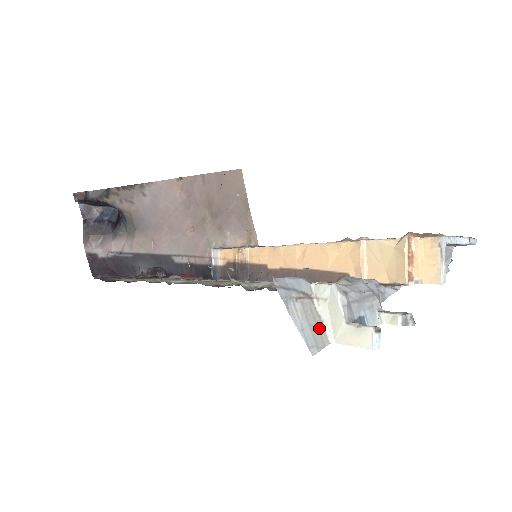
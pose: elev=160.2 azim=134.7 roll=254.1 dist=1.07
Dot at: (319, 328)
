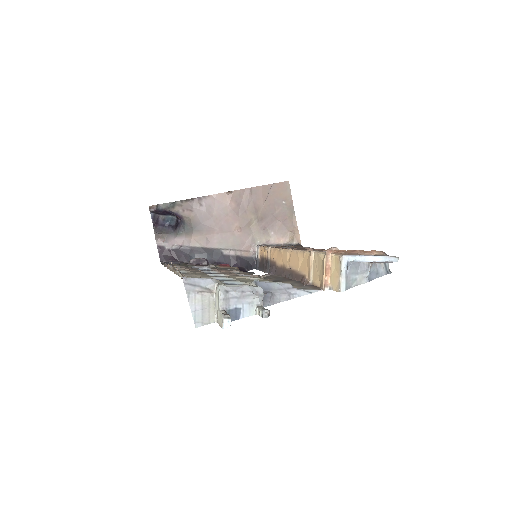
Dot at: (210, 312)
